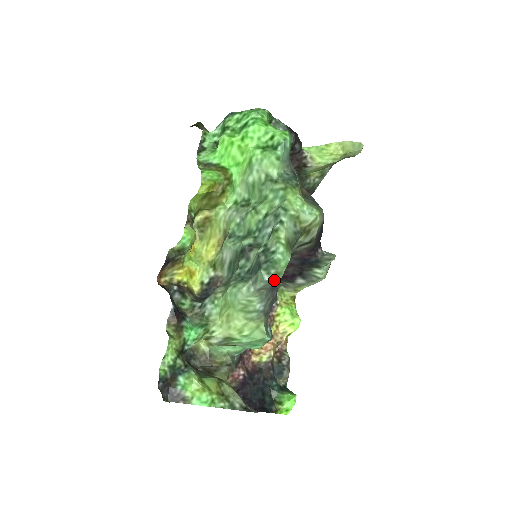
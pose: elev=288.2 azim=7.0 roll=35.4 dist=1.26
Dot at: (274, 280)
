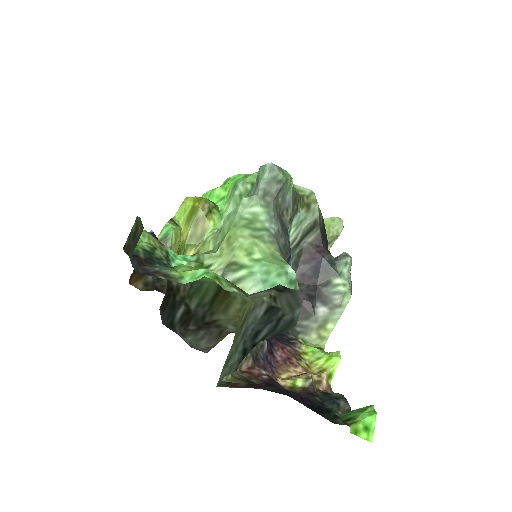
Dot at: (278, 171)
